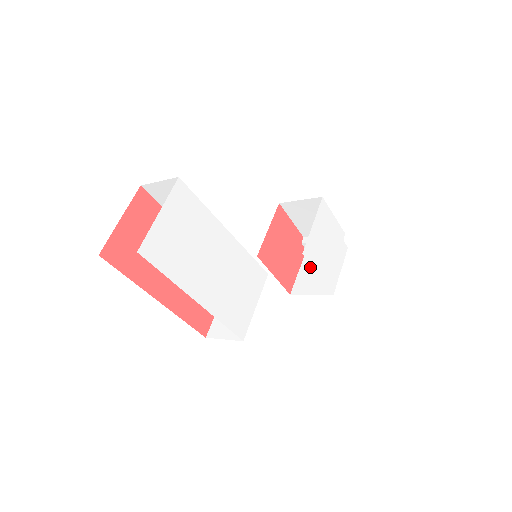
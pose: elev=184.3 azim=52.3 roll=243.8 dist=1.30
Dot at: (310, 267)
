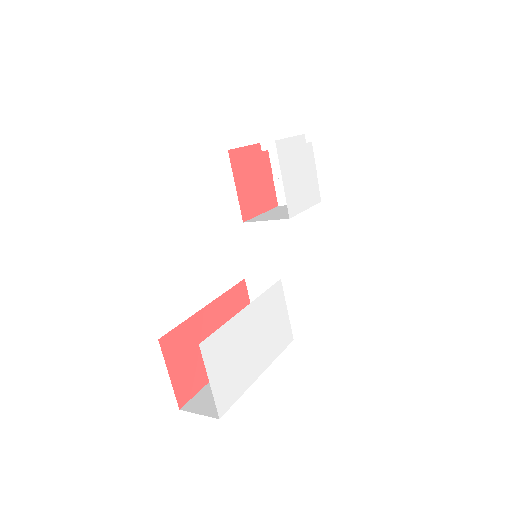
Dot at: occluded
